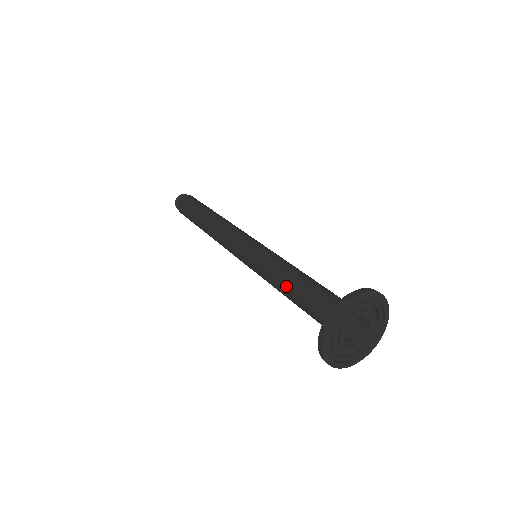
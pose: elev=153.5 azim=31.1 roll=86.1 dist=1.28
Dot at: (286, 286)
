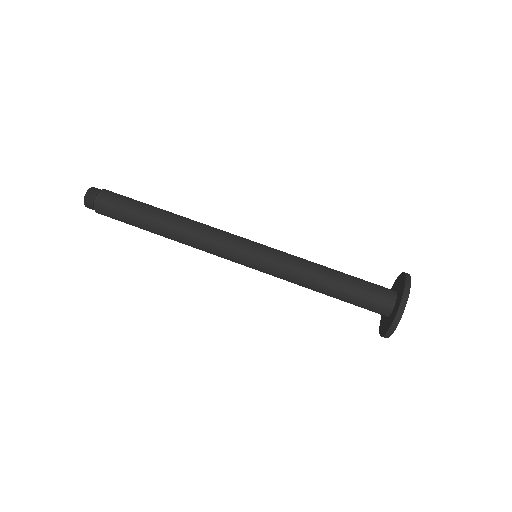
Dot at: (320, 291)
